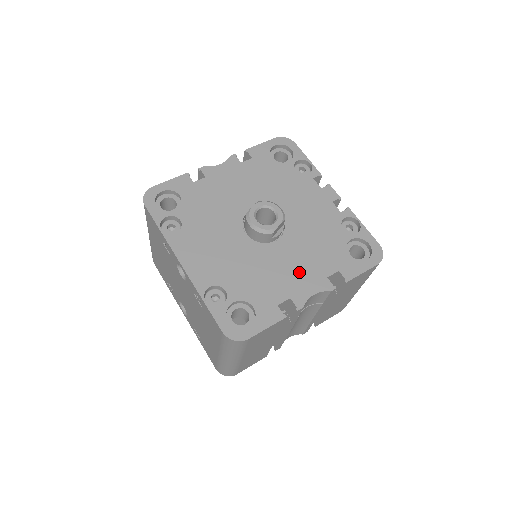
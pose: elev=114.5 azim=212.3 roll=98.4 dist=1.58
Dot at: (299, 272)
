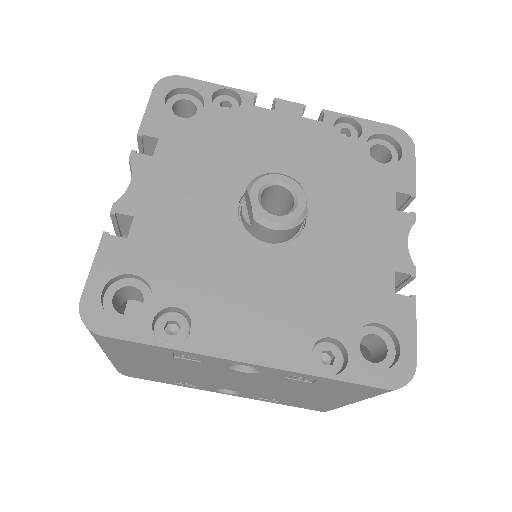
Dot at: (368, 232)
